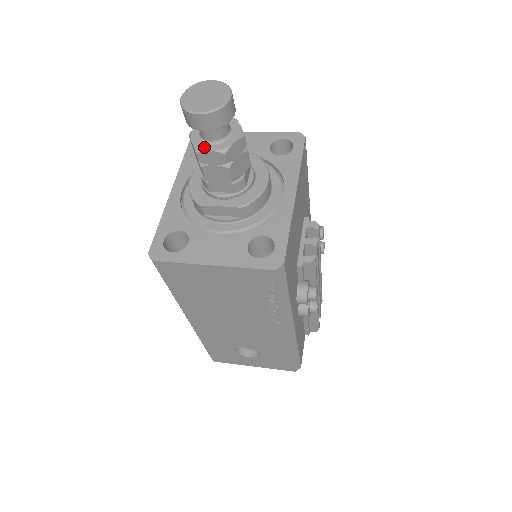
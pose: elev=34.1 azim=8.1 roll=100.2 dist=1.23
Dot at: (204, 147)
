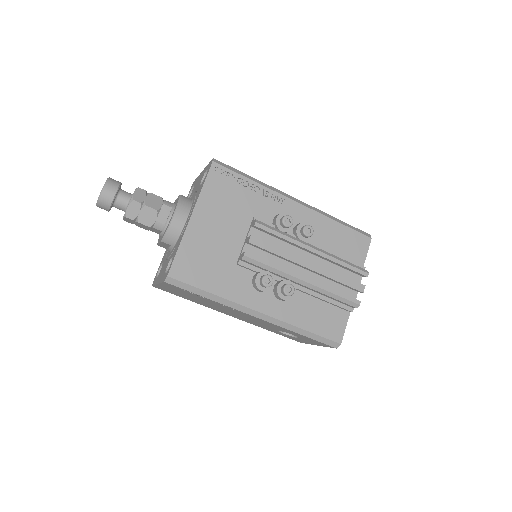
Dot at: occluded
